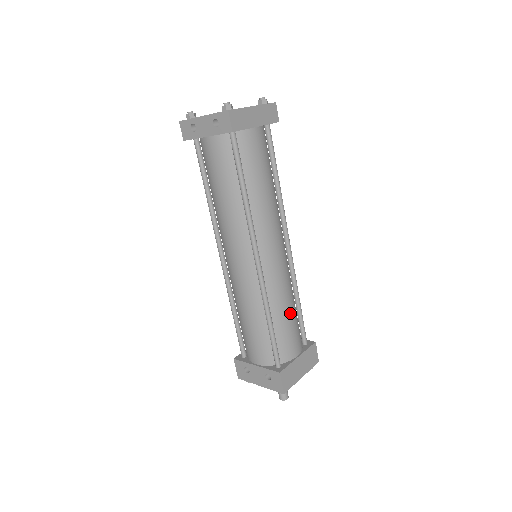
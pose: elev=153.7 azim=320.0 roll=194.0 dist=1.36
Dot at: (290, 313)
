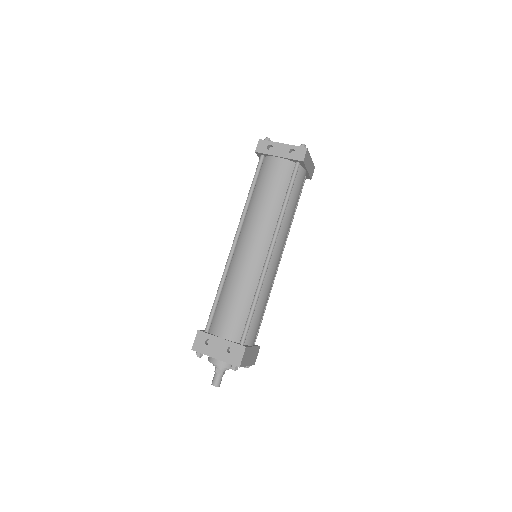
Dot at: (264, 308)
